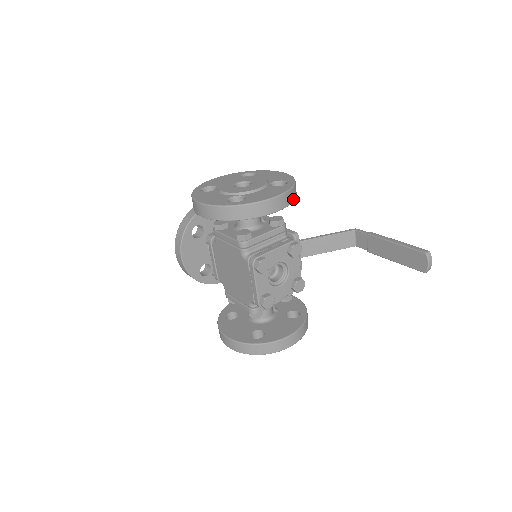
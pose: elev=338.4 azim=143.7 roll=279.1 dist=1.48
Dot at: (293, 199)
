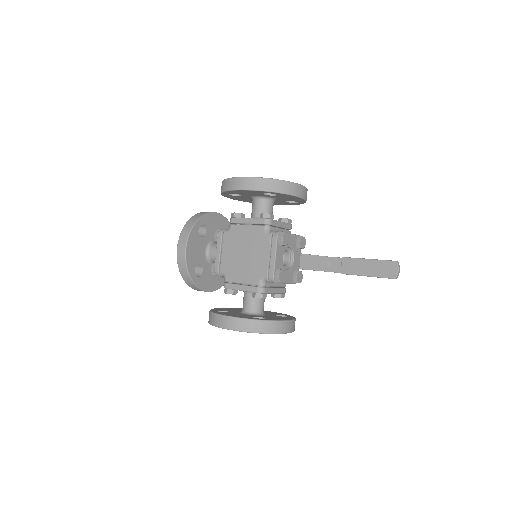
Dot at: occluded
